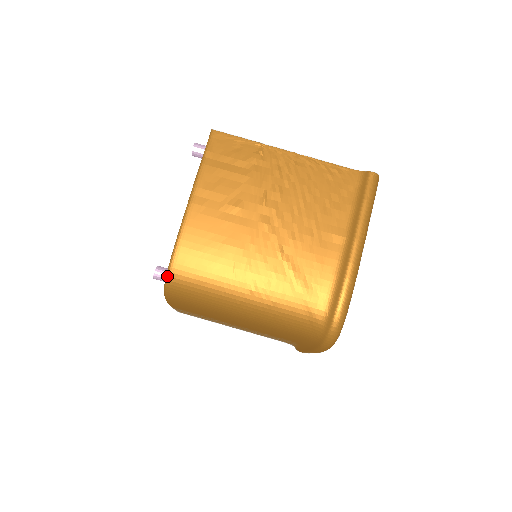
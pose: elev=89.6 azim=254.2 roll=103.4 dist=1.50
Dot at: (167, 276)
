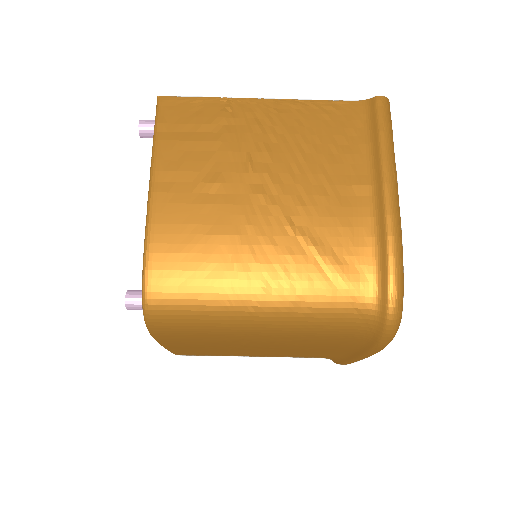
Dot at: (143, 299)
